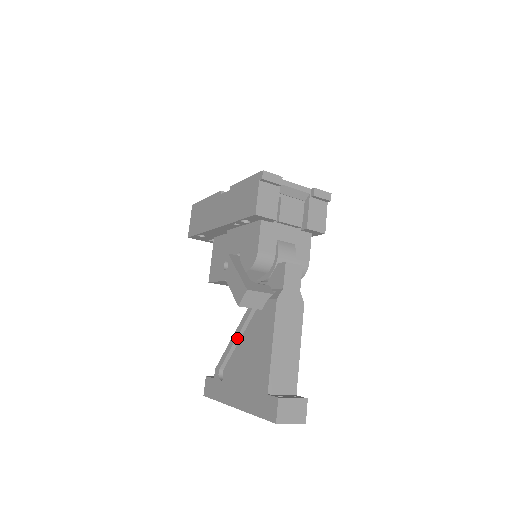
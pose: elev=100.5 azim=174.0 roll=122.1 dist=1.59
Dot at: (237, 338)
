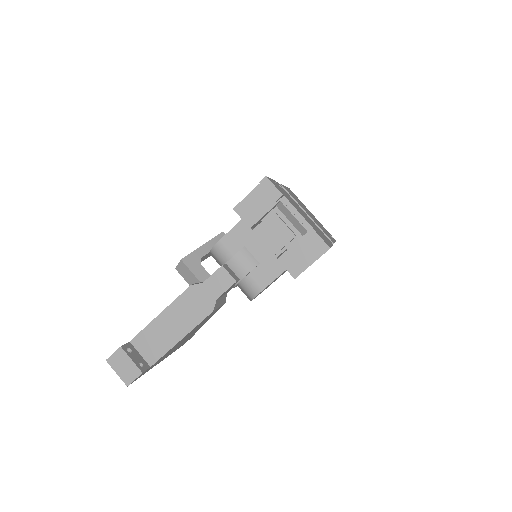
Dot at: occluded
